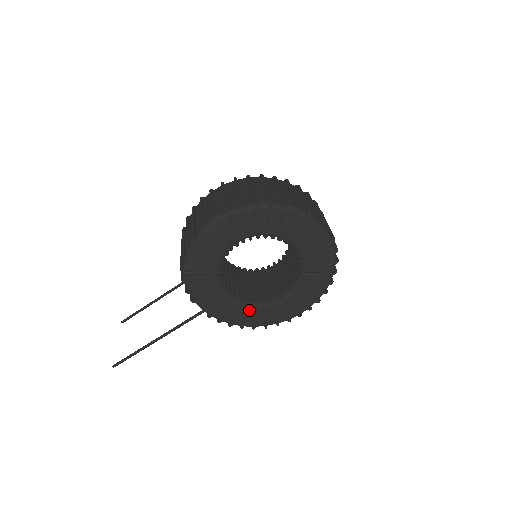
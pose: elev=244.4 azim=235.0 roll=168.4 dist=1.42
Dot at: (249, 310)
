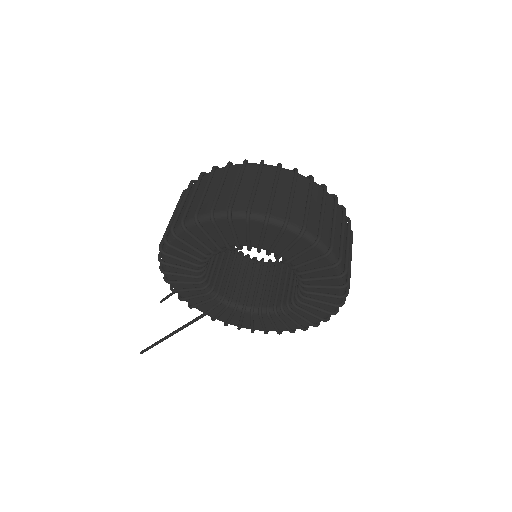
Dot at: (251, 317)
